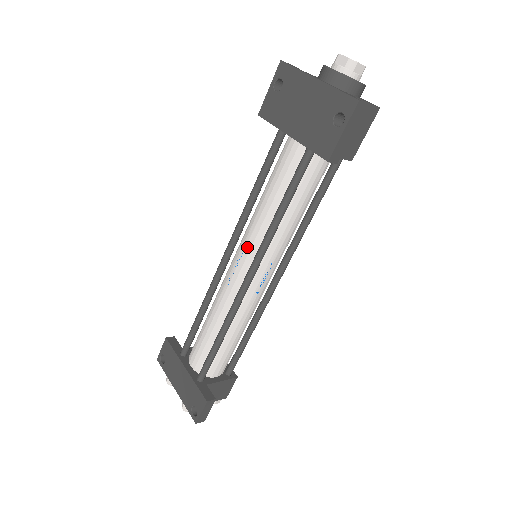
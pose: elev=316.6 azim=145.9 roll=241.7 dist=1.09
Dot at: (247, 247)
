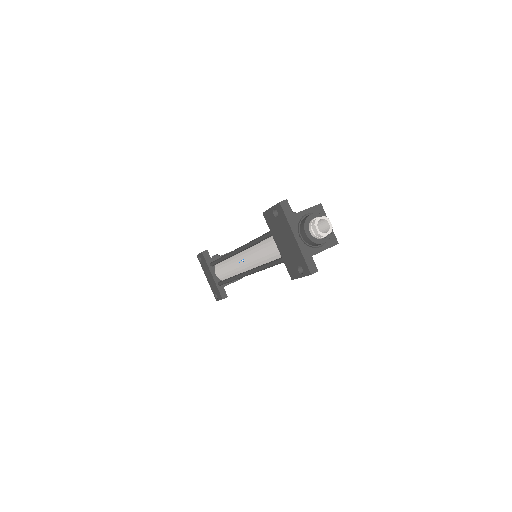
Dot at: (249, 260)
